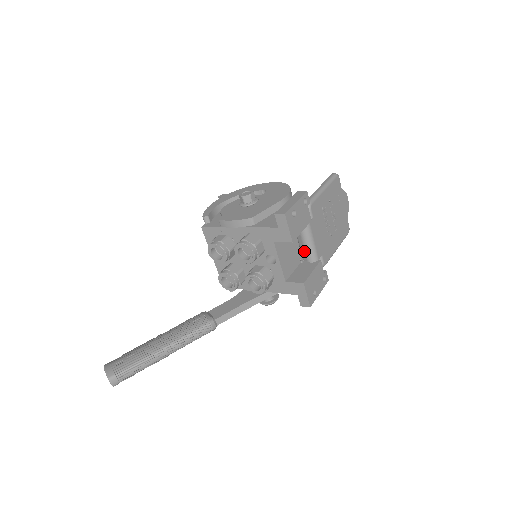
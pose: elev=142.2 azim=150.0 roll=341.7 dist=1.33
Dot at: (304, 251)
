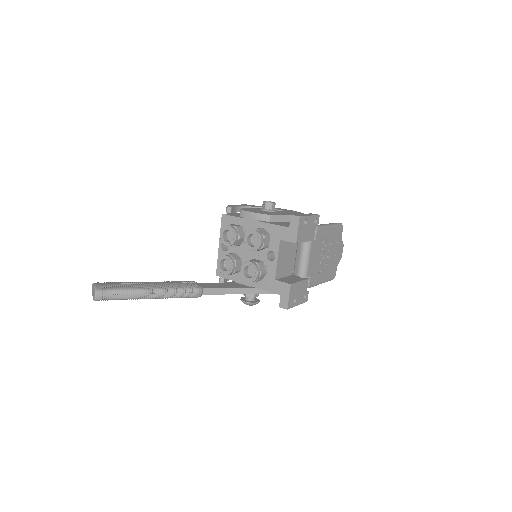
Dot at: (298, 265)
